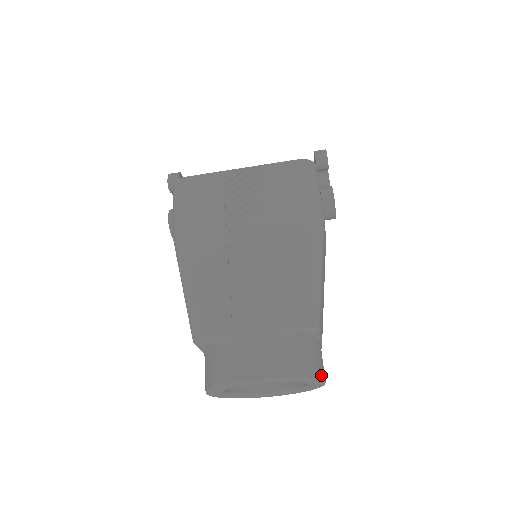
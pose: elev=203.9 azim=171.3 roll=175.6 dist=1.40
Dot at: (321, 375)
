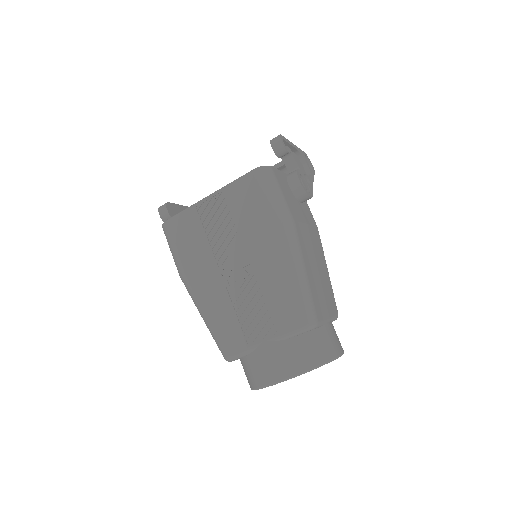
Dot at: (334, 355)
